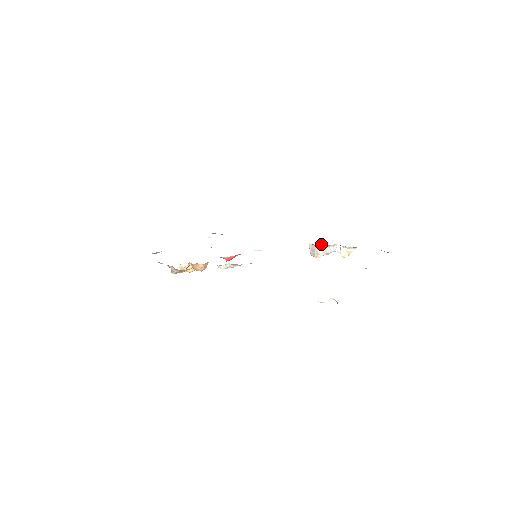
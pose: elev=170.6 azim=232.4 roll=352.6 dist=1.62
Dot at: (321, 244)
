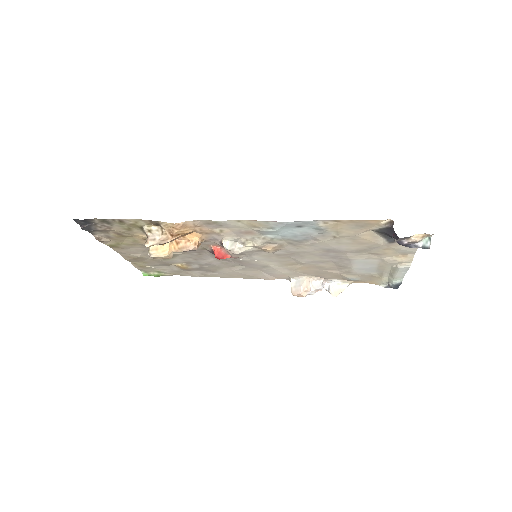
Dot at: (311, 276)
